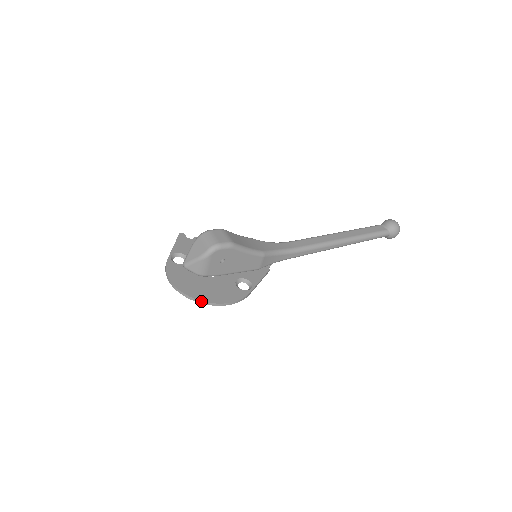
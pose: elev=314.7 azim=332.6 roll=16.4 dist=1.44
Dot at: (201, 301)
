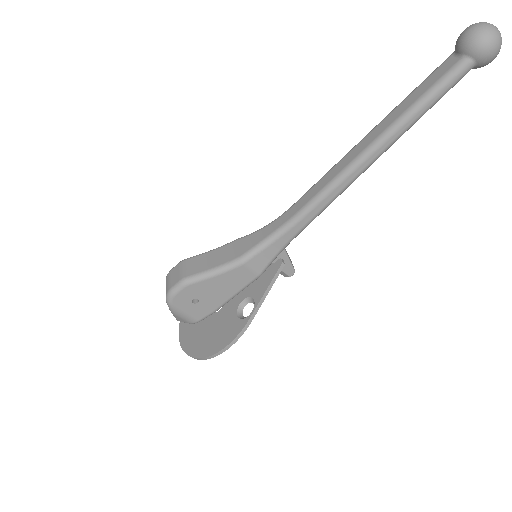
Dot at: (197, 358)
